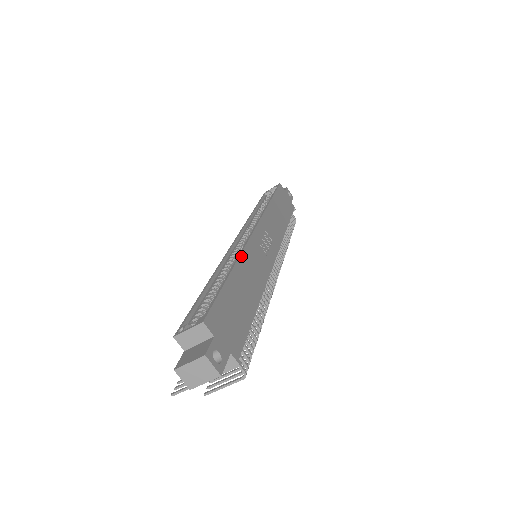
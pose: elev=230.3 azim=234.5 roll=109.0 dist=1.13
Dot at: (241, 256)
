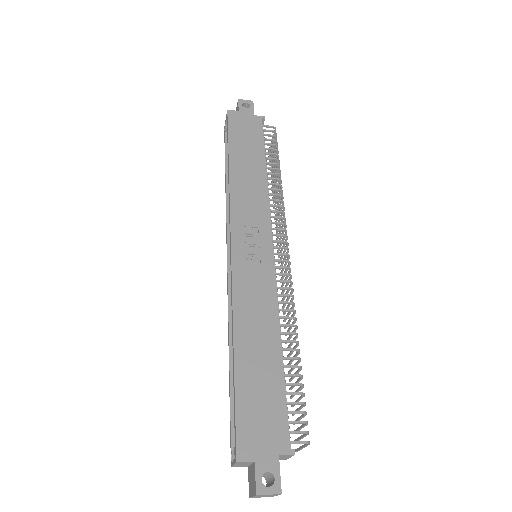
Dot at: (234, 315)
